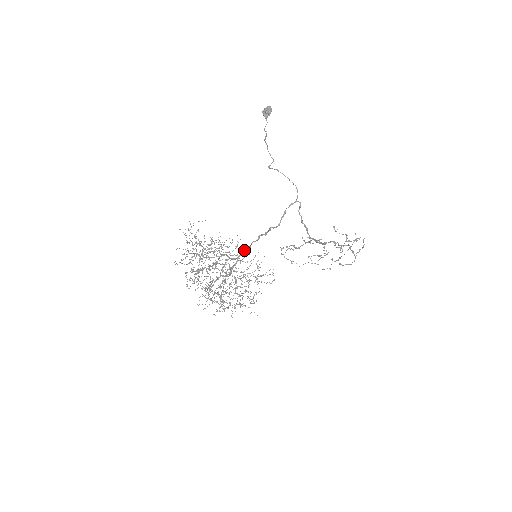
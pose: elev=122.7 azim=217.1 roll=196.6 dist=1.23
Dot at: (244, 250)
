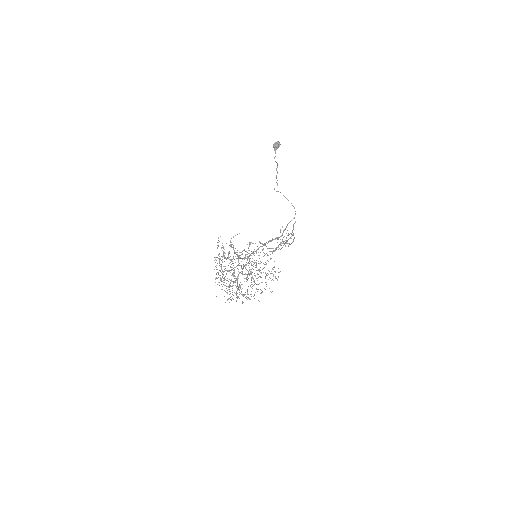
Dot at: occluded
